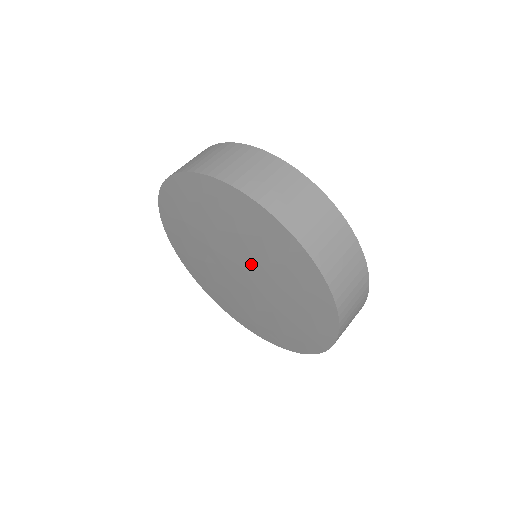
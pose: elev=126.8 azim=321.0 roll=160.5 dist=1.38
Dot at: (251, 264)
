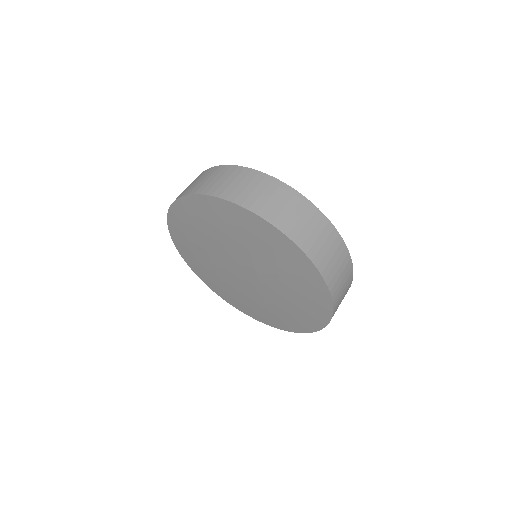
Dot at: (231, 252)
